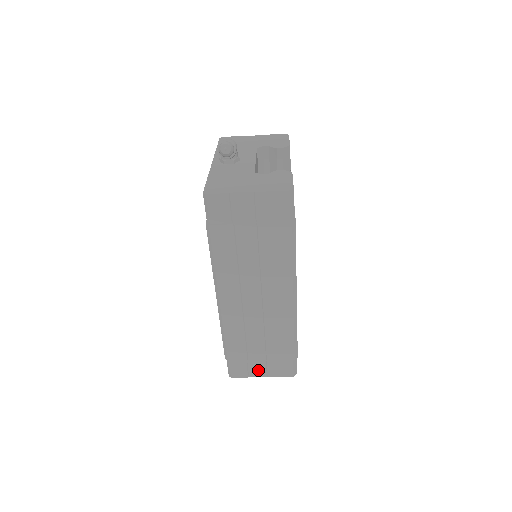
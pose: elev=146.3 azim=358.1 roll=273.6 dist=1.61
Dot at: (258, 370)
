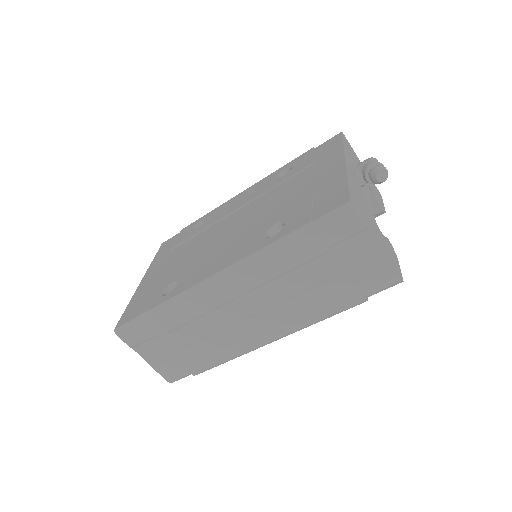
Dot at: (149, 351)
